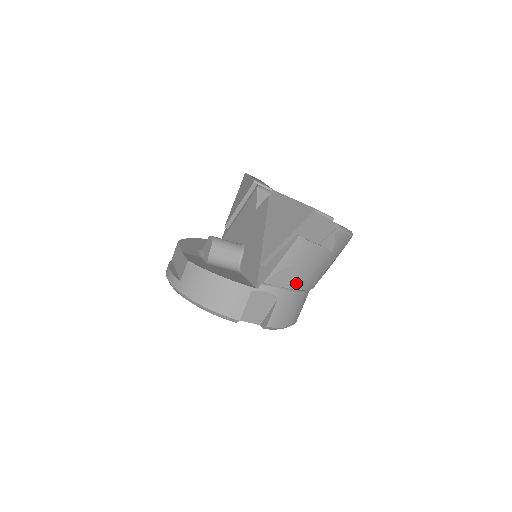
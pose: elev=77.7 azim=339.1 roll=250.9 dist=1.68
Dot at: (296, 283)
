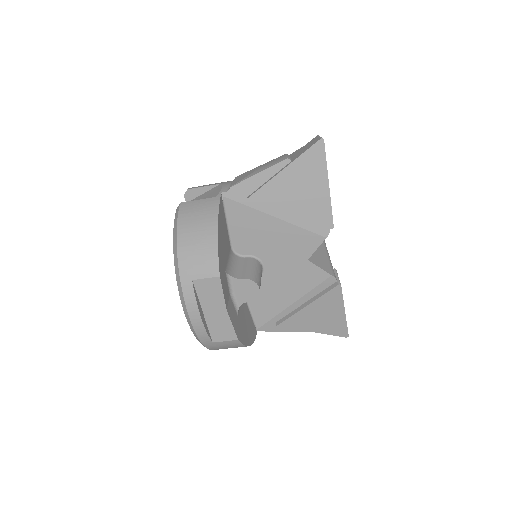
Dot at: occluded
